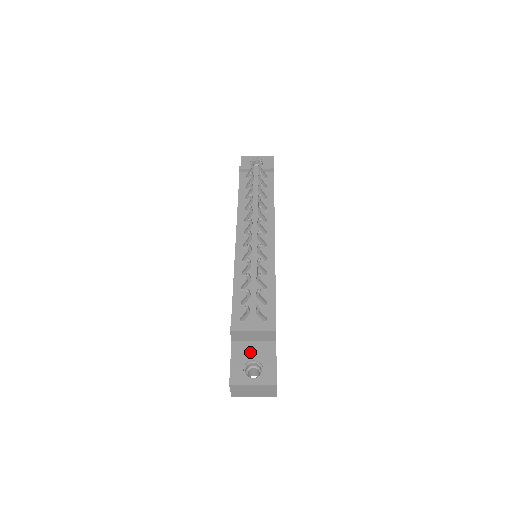
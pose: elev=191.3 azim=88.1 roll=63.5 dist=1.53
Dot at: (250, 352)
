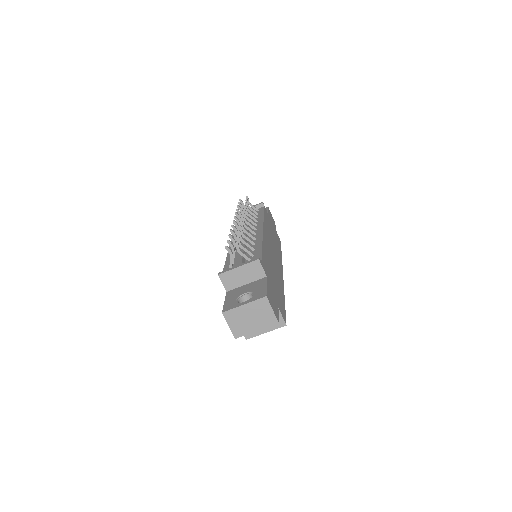
Dot at: (242, 290)
